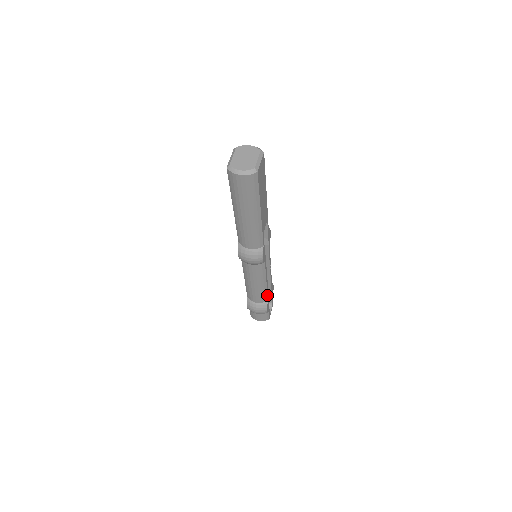
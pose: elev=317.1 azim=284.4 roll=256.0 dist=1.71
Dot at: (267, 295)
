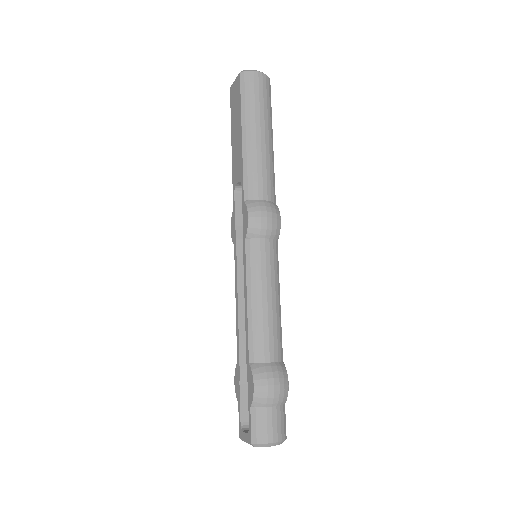
Dot at: (281, 342)
